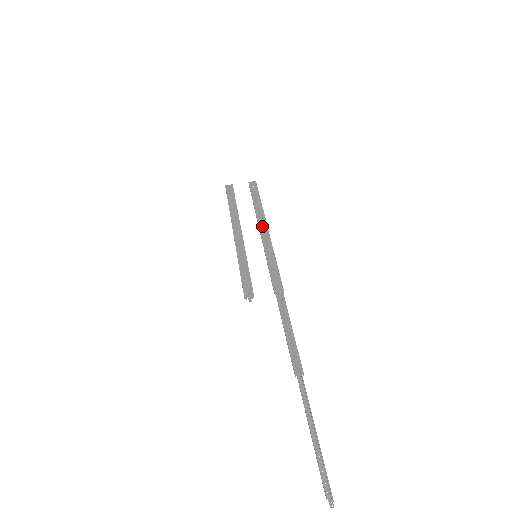
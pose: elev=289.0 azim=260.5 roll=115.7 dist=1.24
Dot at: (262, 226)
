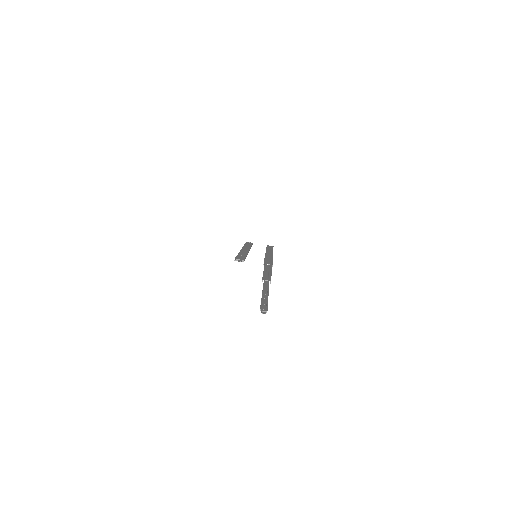
Dot at: (269, 252)
